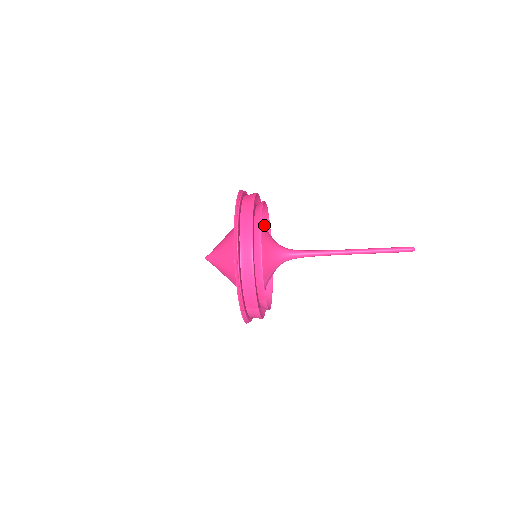
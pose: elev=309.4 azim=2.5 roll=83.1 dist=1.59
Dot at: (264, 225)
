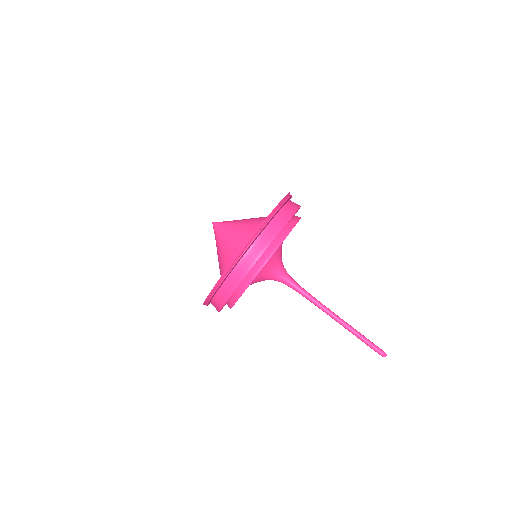
Dot at: occluded
